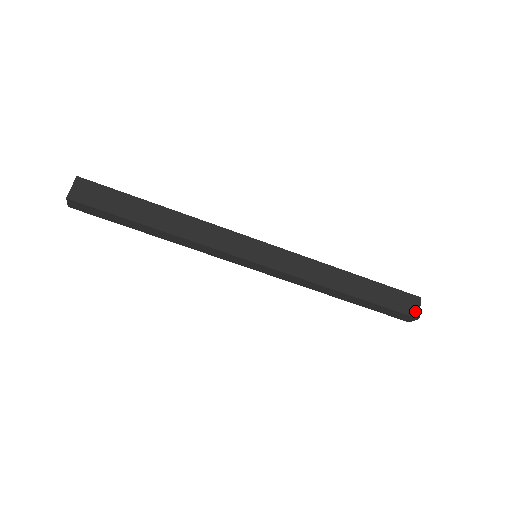
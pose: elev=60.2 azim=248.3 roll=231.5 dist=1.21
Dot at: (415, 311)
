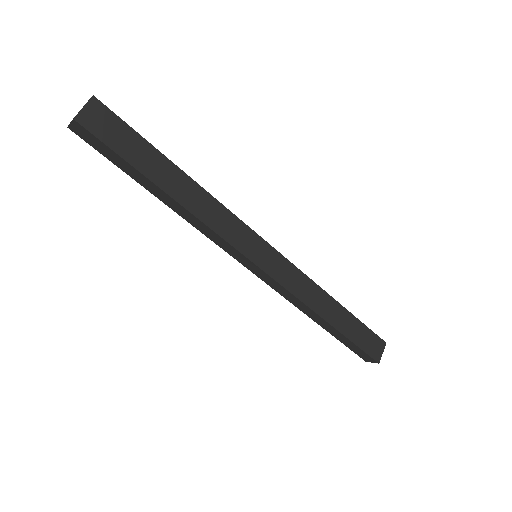
Dot at: (378, 355)
